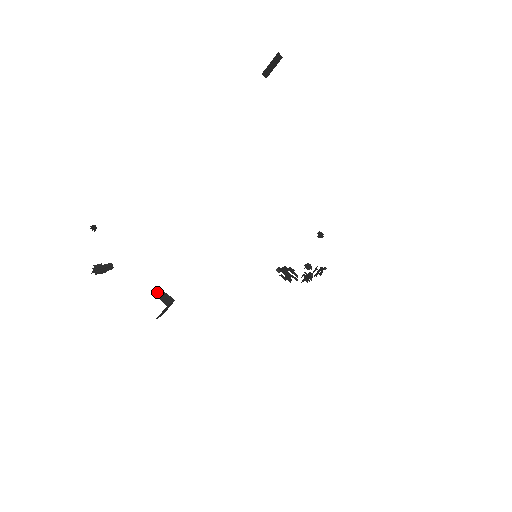
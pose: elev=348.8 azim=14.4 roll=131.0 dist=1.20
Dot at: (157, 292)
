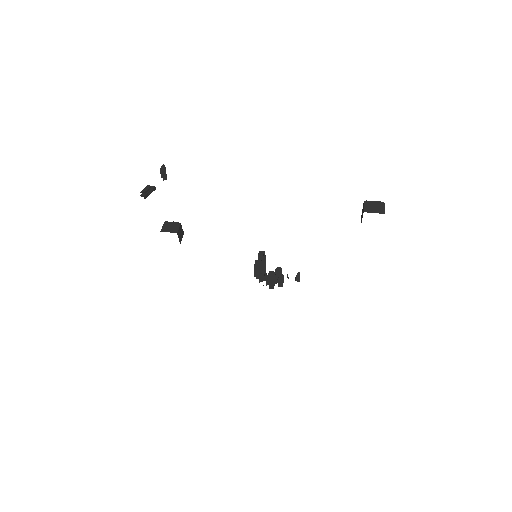
Dot at: (179, 232)
